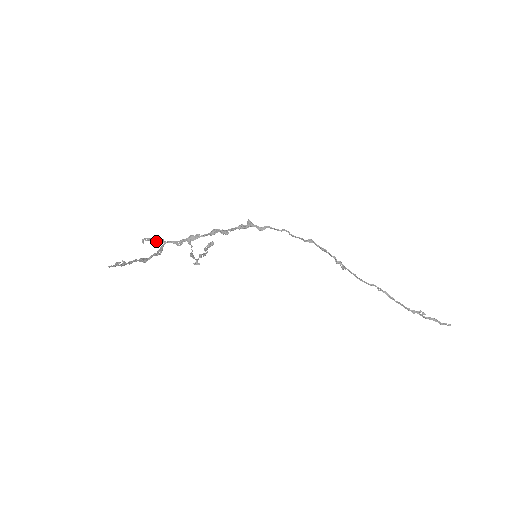
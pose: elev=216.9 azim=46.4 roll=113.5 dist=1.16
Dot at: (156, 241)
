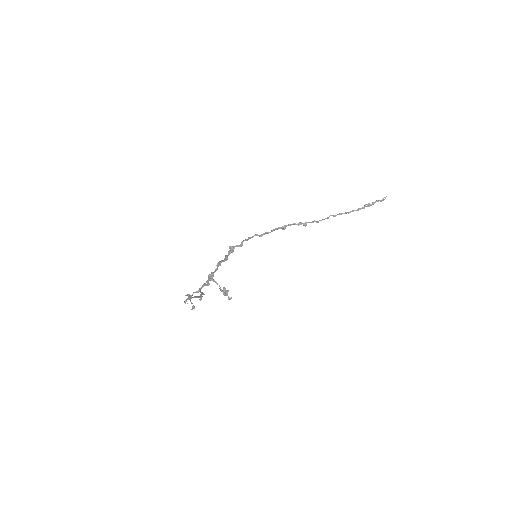
Dot at: (191, 309)
